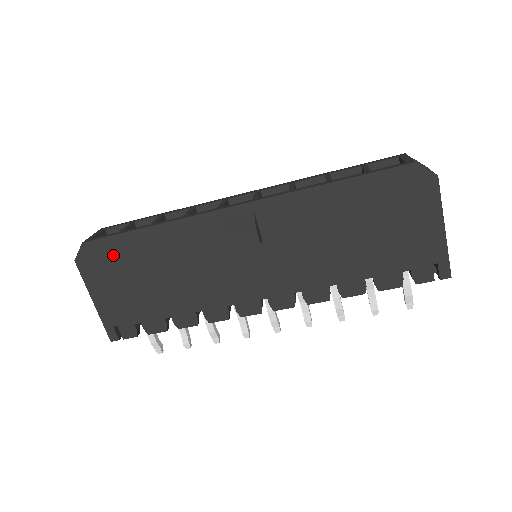
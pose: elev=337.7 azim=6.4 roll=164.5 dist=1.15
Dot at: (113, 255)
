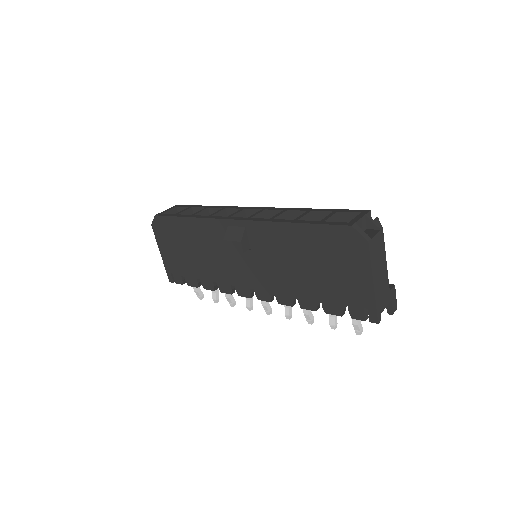
Dot at: (170, 228)
